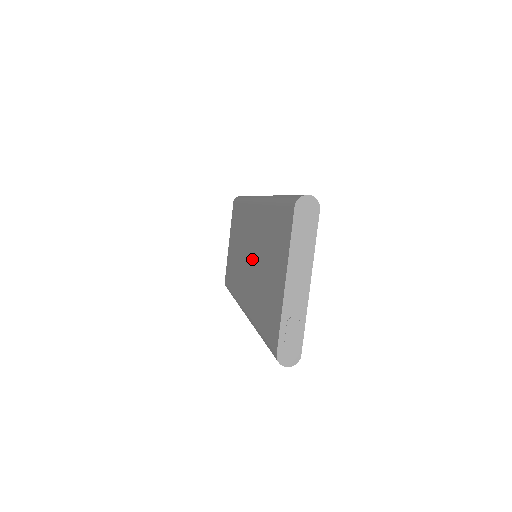
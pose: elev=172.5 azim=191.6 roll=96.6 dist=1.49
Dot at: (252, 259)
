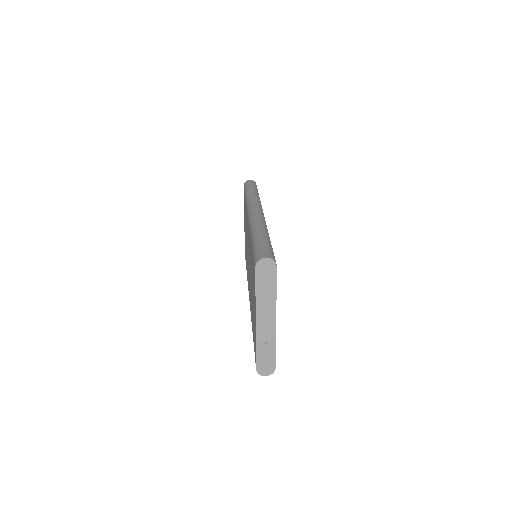
Dot at: (249, 266)
